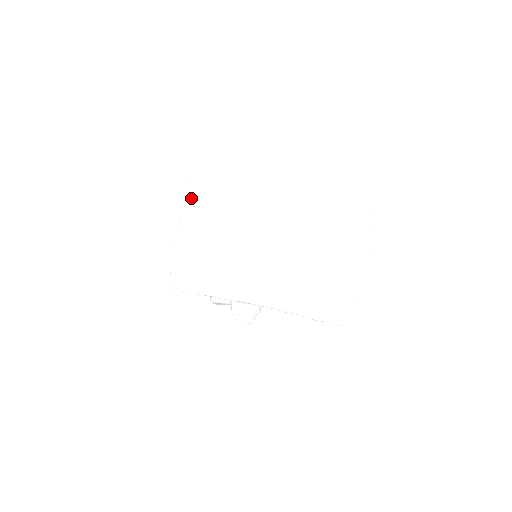
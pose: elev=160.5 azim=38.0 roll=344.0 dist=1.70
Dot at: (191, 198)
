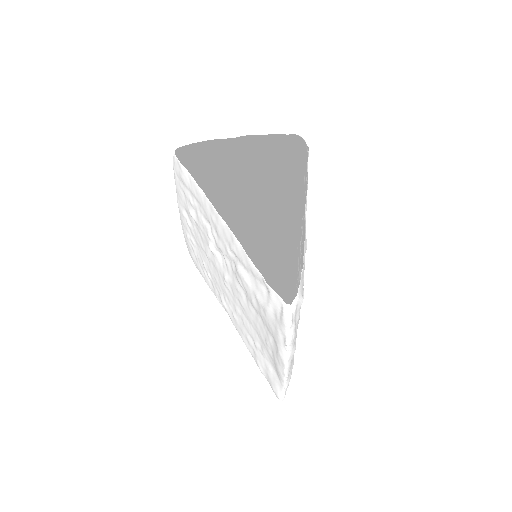
Dot at: (176, 180)
